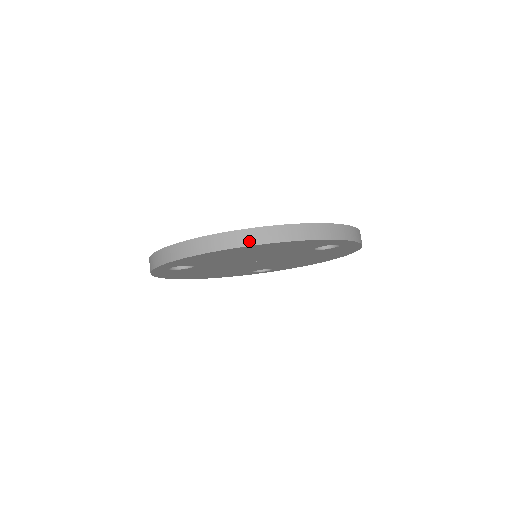
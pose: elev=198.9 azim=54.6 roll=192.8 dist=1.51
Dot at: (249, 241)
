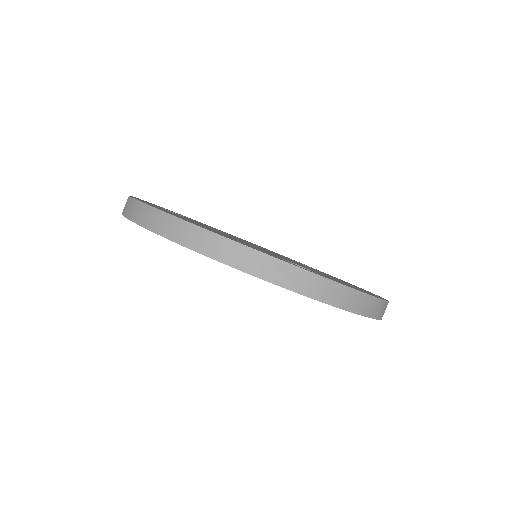
Dot at: (152, 224)
